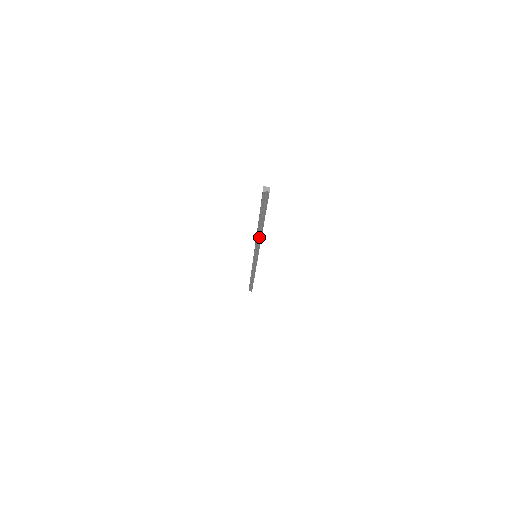
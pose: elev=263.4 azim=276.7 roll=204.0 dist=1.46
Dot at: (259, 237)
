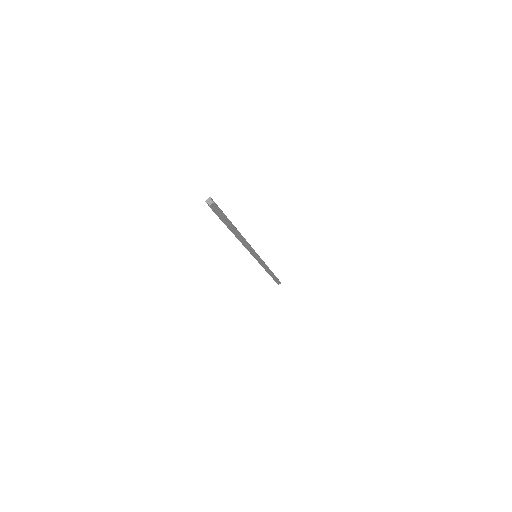
Dot at: (241, 241)
